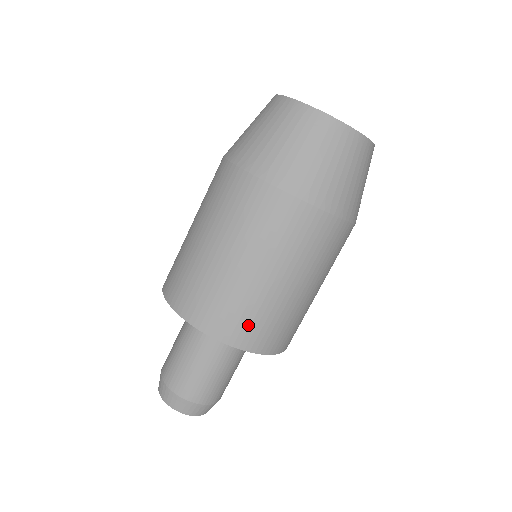
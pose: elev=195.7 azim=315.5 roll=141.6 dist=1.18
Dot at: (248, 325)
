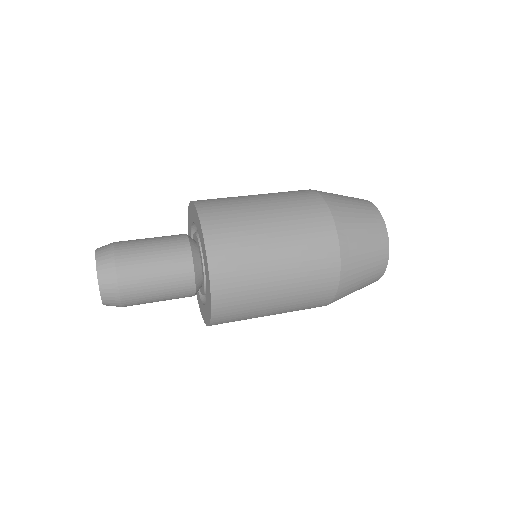
Dot at: (234, 311)
